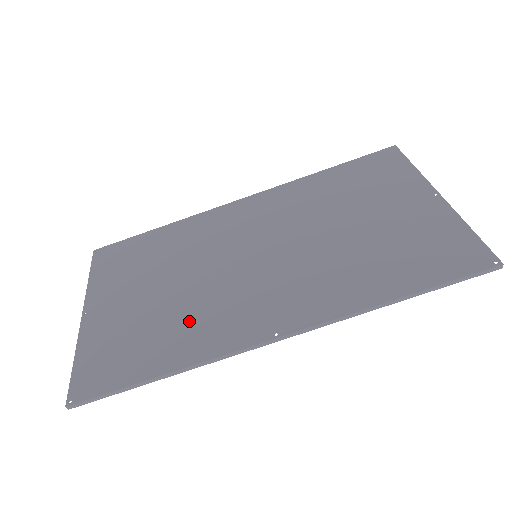
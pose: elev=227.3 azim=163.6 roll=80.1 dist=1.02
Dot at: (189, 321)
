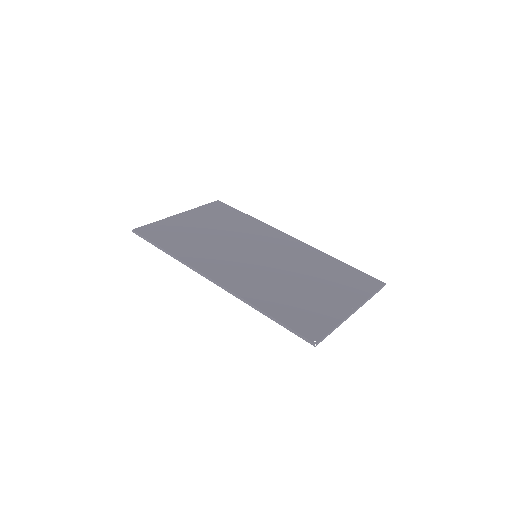
Dot at: (200, 248)
